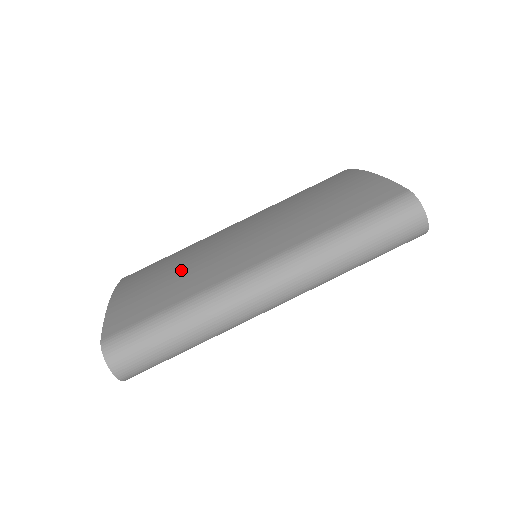
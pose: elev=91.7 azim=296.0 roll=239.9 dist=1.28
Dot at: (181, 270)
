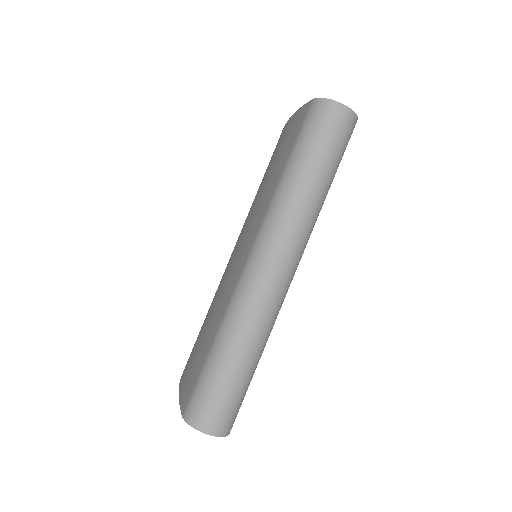
Dot at: (209, 316)
